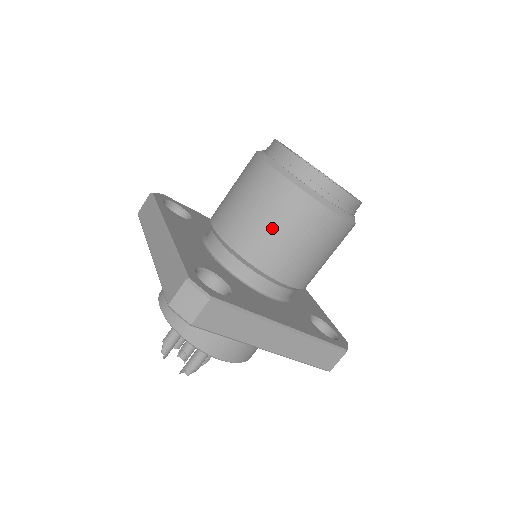
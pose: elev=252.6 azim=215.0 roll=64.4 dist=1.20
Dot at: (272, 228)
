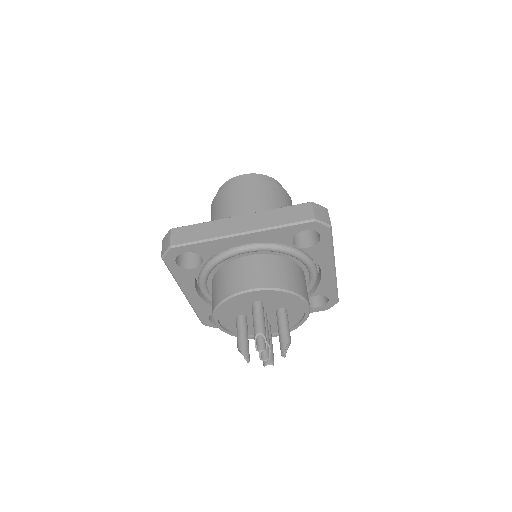
Dot at: occluded
